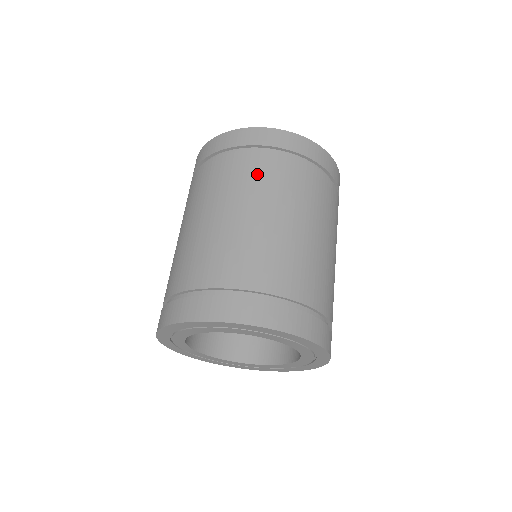
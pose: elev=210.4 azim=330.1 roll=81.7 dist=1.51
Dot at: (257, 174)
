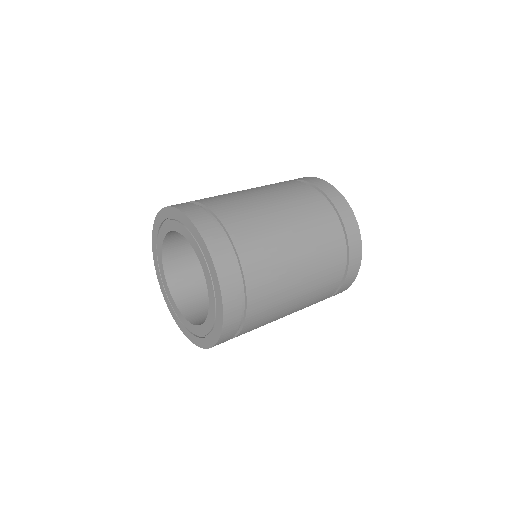
Dot at: (323, 232)
